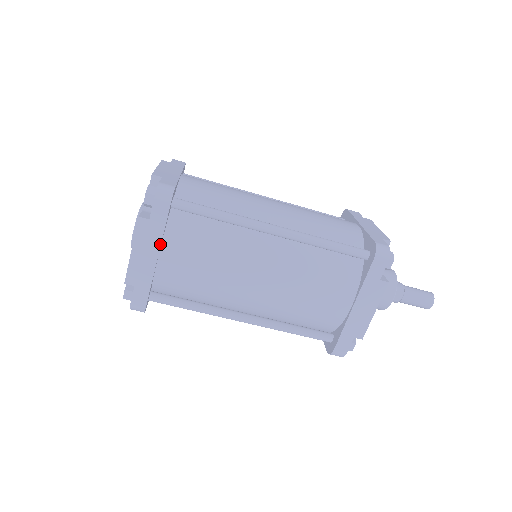
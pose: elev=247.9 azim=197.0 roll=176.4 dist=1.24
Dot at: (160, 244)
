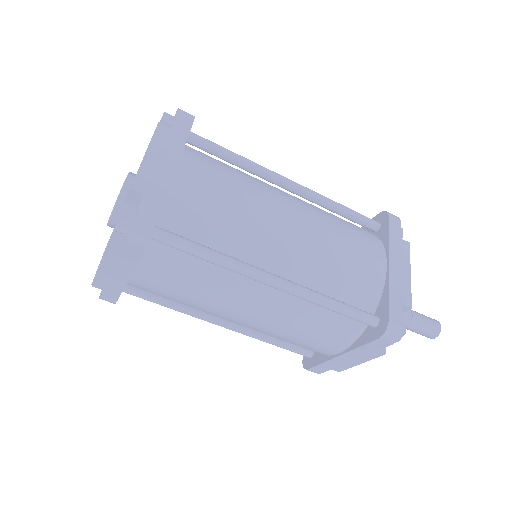
Dot at: (180, 154)
